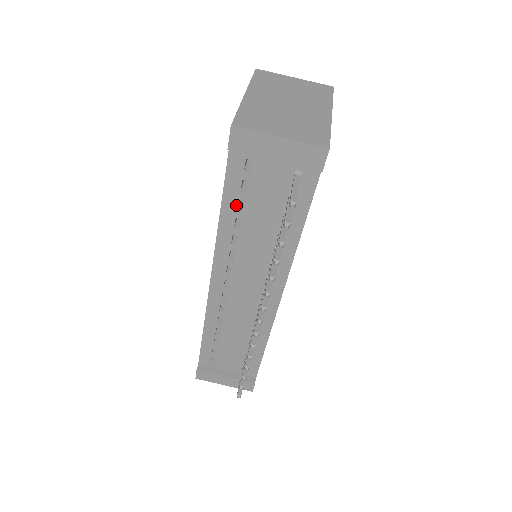
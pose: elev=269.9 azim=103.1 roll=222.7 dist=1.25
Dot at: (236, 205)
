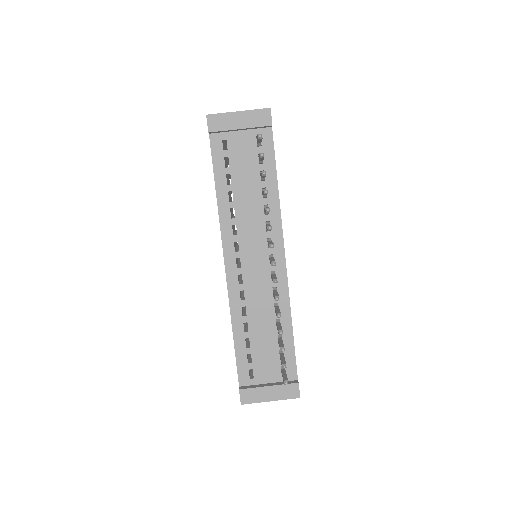
Dot at: (225, 180)
